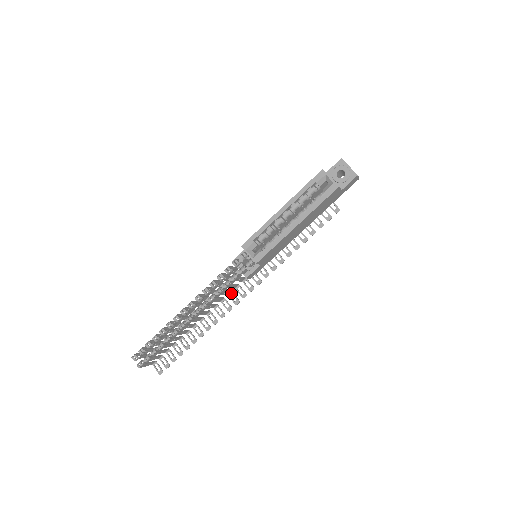
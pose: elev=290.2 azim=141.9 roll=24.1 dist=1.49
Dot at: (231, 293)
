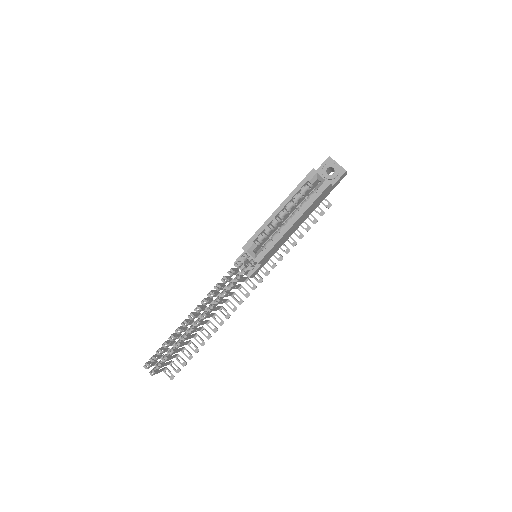
Dot at: (234, 294)
